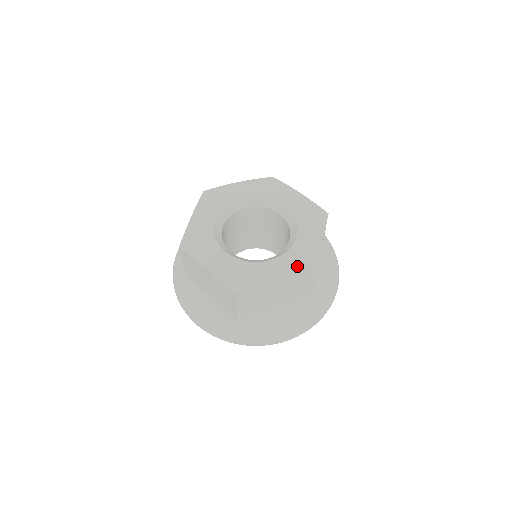
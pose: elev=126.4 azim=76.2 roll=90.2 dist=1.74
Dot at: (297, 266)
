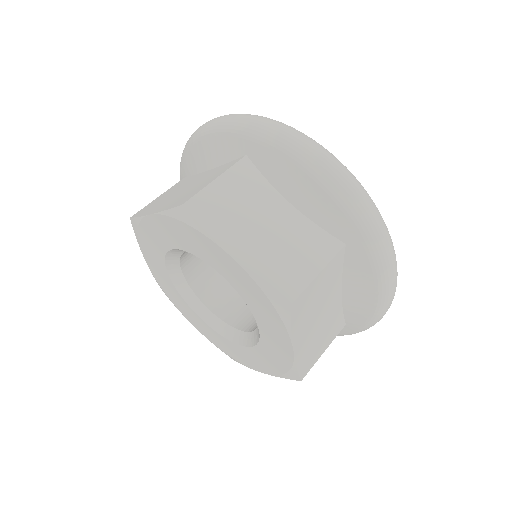
Dot at: (220, 346)
